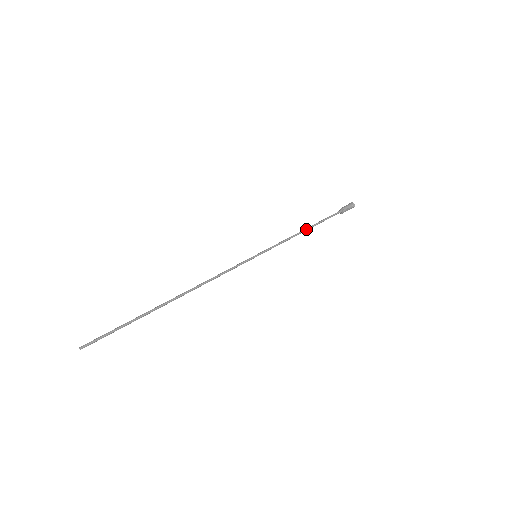
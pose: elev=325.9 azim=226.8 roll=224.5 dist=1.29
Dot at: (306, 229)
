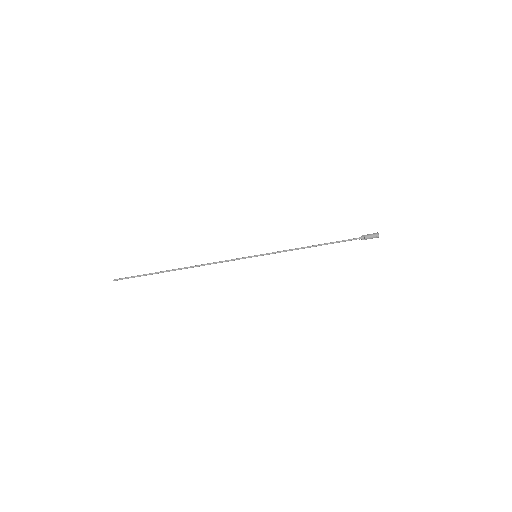
Dot at: occluded
